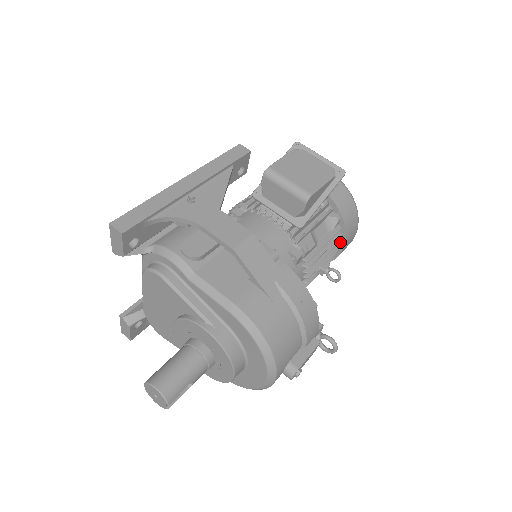
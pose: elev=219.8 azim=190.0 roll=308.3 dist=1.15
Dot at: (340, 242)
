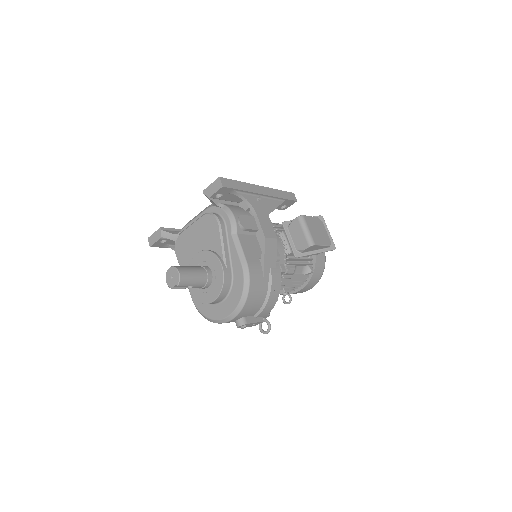
Dot at: (301, 286)
